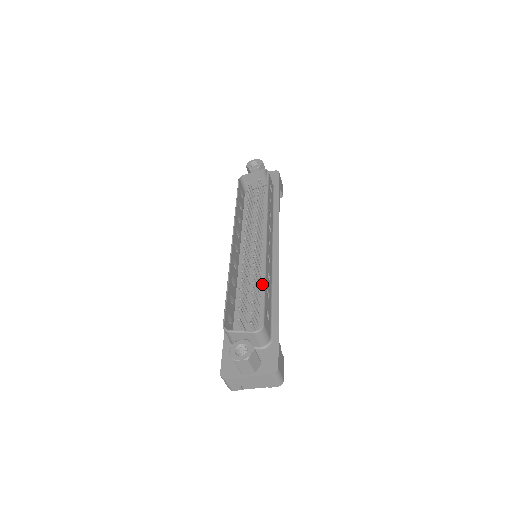
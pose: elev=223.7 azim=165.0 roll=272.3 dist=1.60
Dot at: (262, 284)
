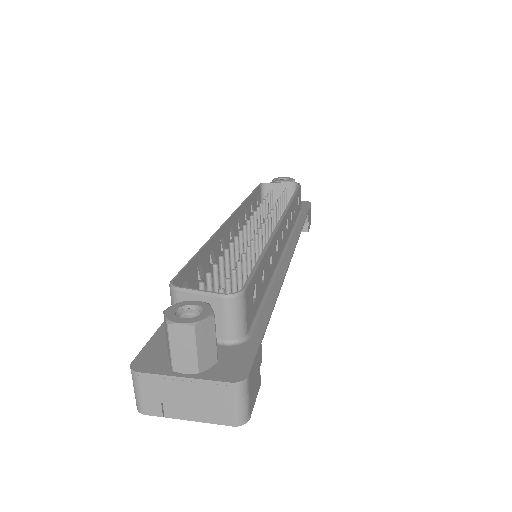
Dot at: occluded
